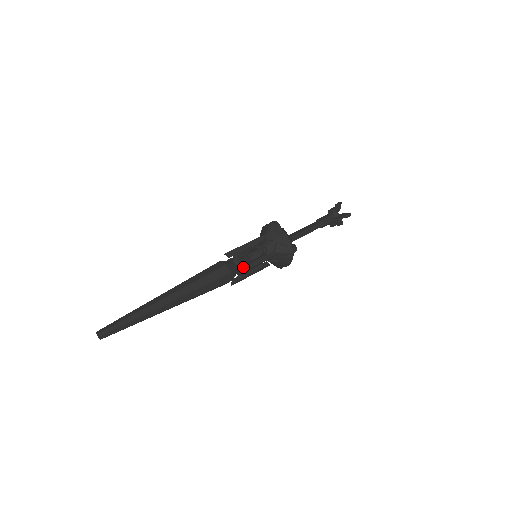
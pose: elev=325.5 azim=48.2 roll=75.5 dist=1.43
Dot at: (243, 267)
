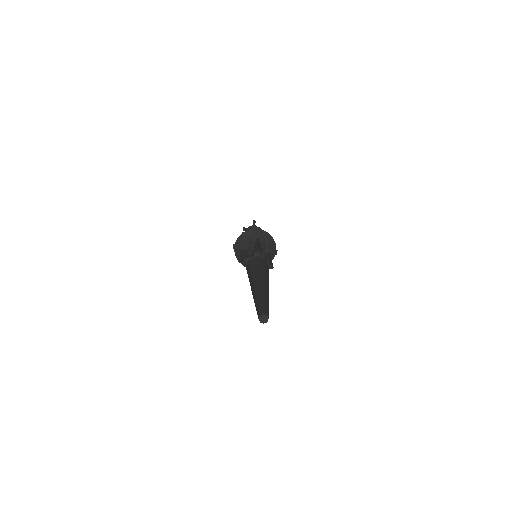
Dot at: (270, 262)
